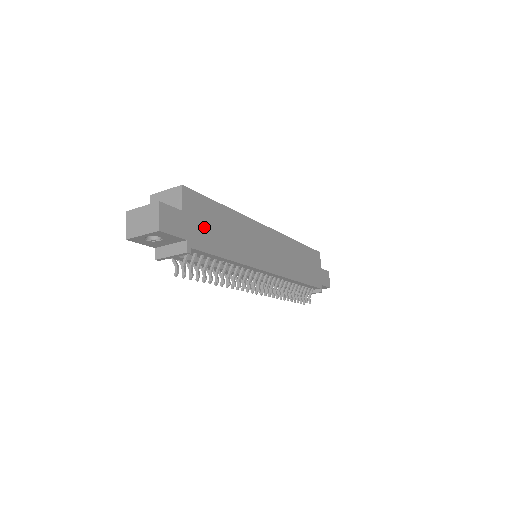
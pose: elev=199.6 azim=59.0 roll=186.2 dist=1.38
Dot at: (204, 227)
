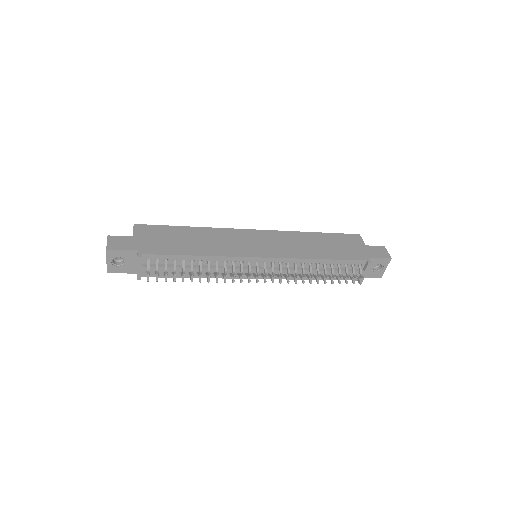
Dot at: (159, 241)
